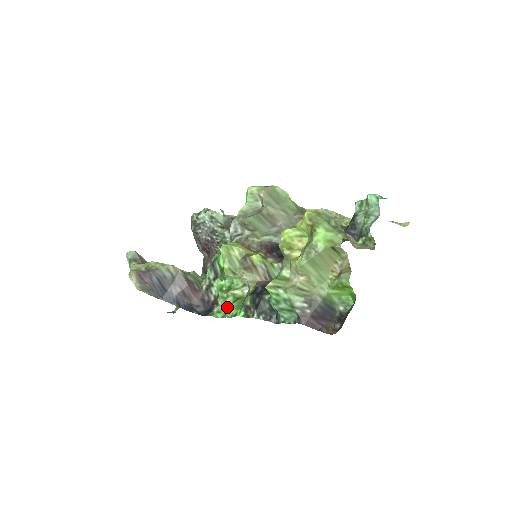
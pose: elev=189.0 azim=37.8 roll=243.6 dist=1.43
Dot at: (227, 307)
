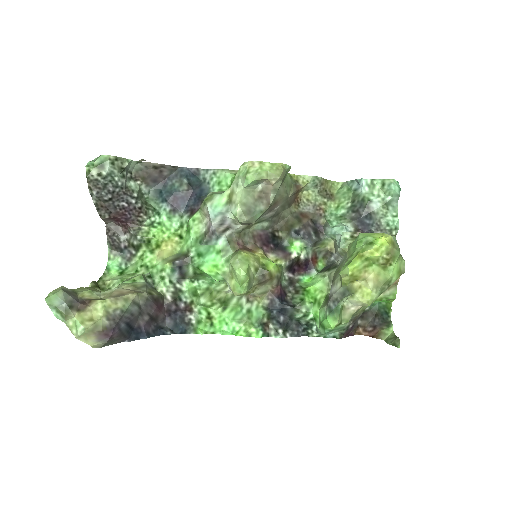
Dot at: (212, 315)
